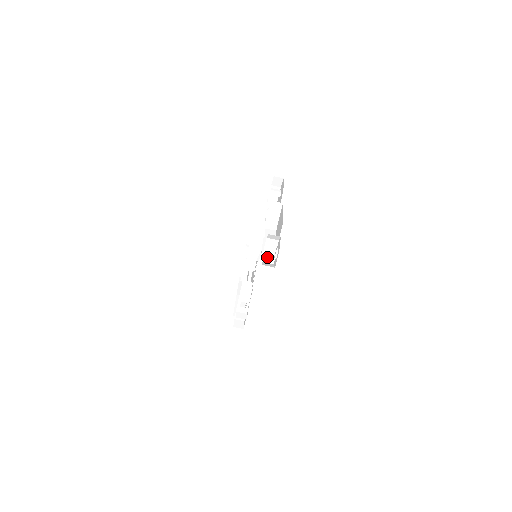
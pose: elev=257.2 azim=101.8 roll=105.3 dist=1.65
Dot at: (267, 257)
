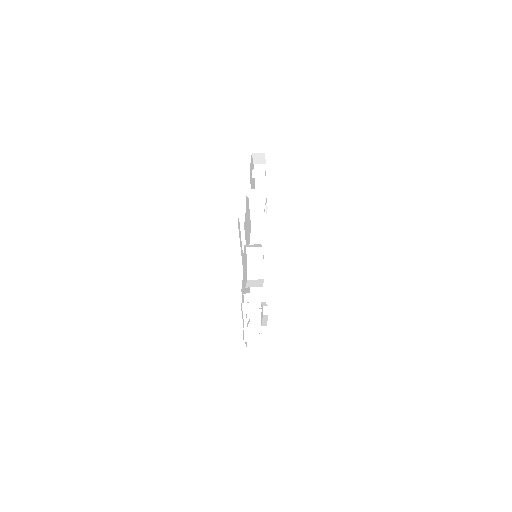
Dot at: (253, 271)
